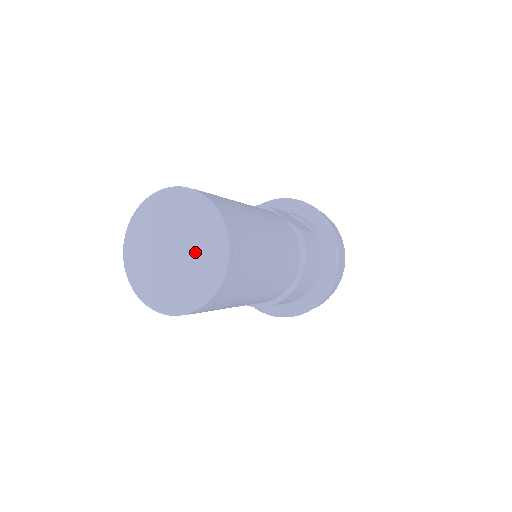
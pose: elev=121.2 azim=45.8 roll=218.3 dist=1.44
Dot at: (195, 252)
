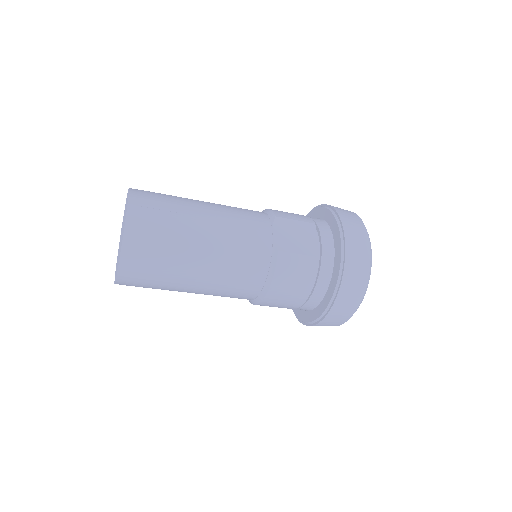
Dot at: occluded
